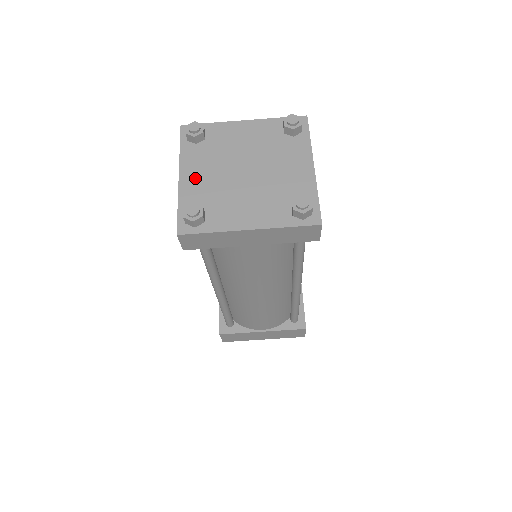
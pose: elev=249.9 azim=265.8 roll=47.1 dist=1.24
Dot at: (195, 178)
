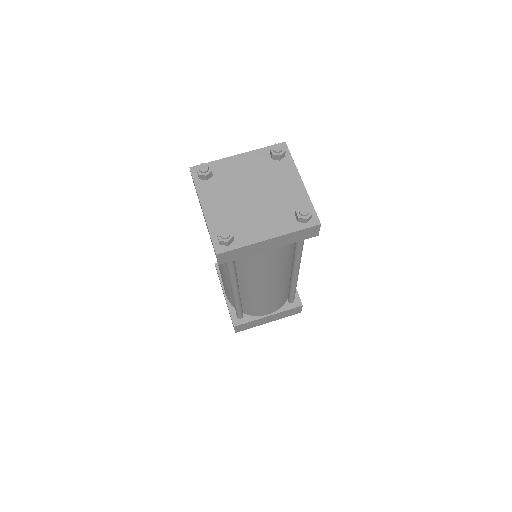
Dot at: (215, 208)
